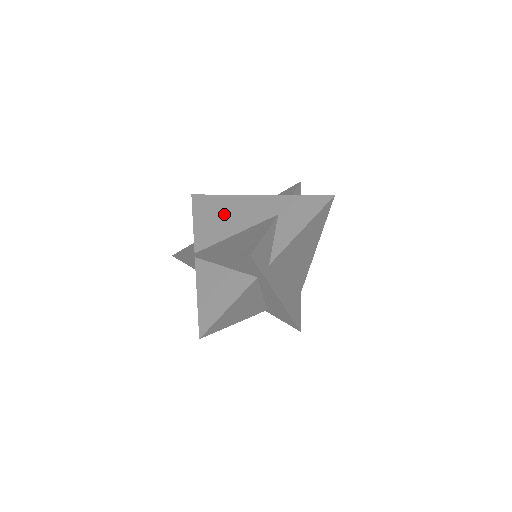
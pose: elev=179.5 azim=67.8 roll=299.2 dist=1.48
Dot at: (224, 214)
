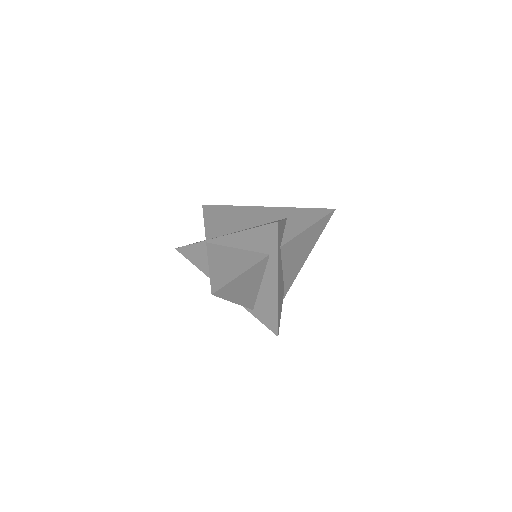
Dot at: (235, 217)
